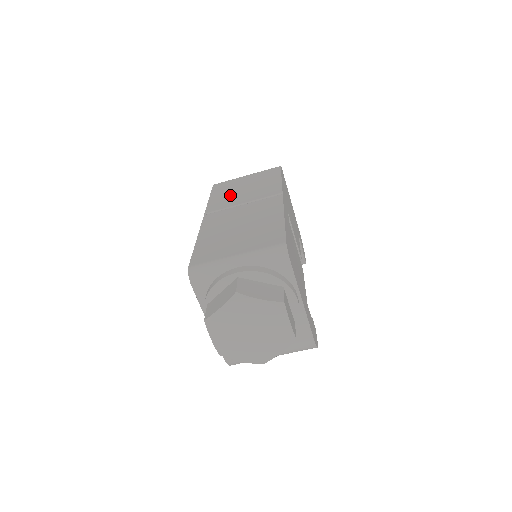
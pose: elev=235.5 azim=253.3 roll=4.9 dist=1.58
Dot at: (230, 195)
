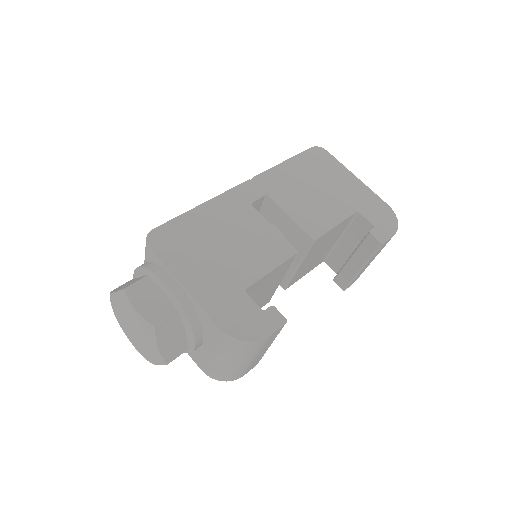
Dot at: occluded
